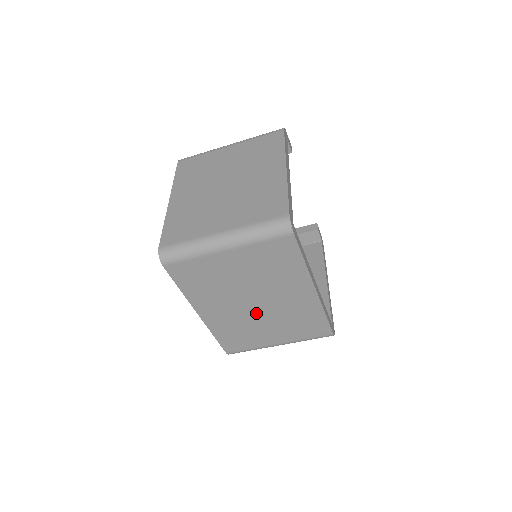
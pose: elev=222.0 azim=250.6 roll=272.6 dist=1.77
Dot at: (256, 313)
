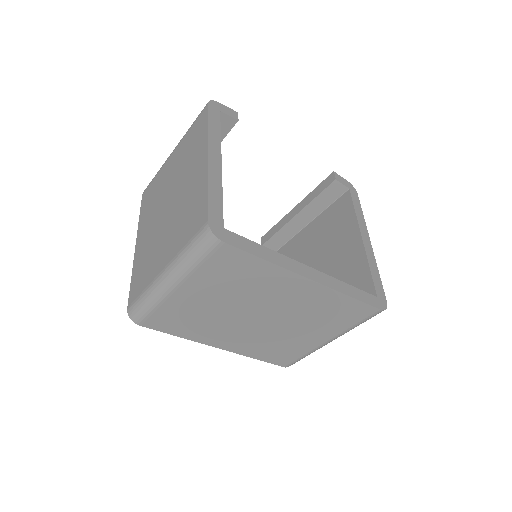
Dot at: (272, 325)
